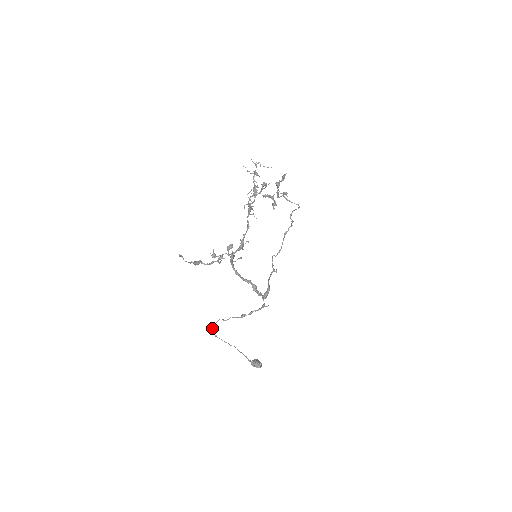
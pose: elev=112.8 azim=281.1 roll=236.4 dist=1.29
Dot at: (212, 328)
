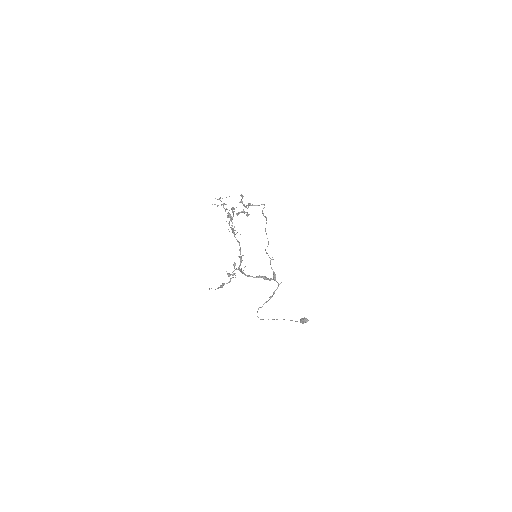
Dot at: occluded
